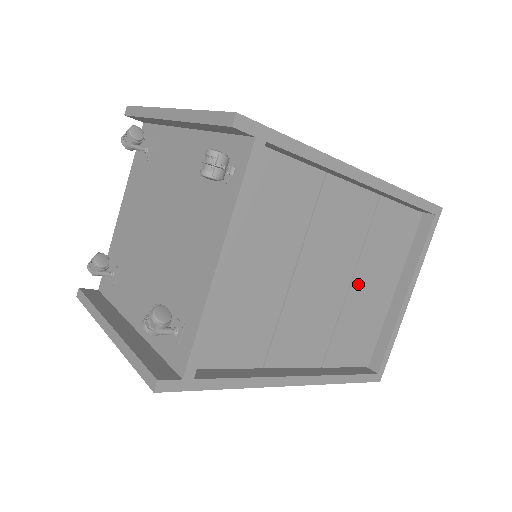
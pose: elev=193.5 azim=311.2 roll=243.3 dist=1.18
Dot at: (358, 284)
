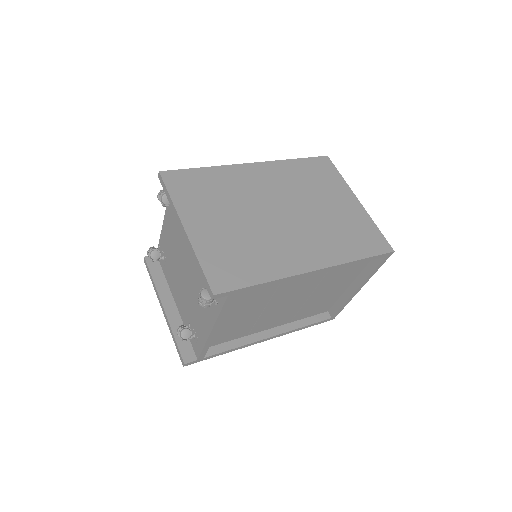
Dot at: (318, 292)
